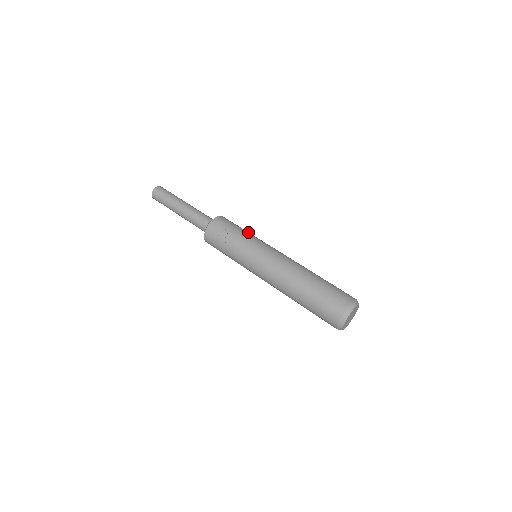
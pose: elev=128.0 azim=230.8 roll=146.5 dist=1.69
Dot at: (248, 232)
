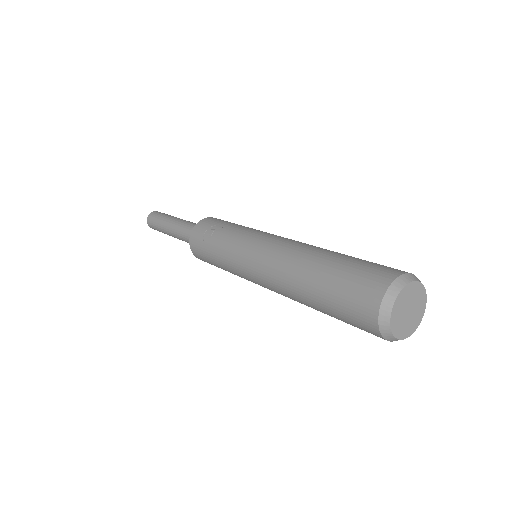
Dot at: occluded
